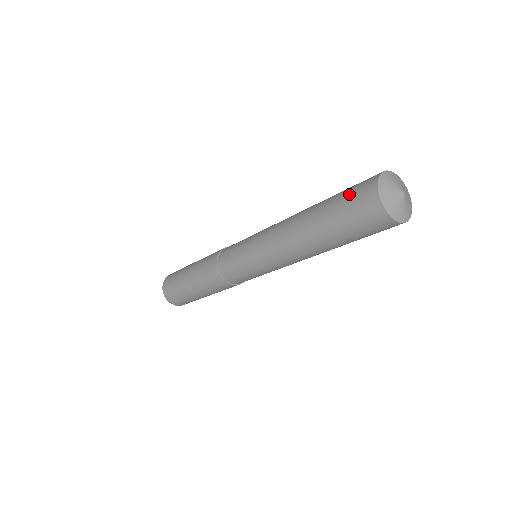
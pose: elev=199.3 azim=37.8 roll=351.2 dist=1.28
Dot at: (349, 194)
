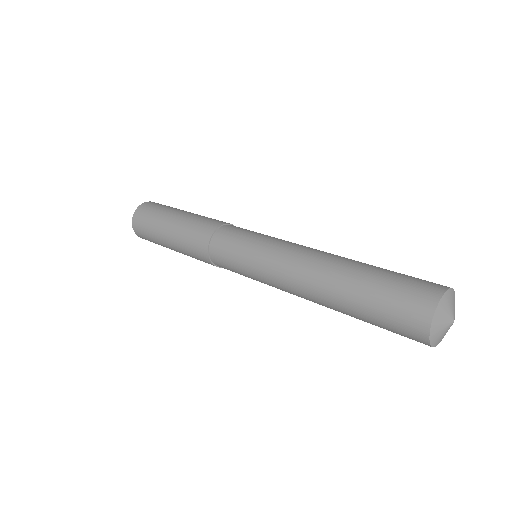
Dot at: (402, 284)
